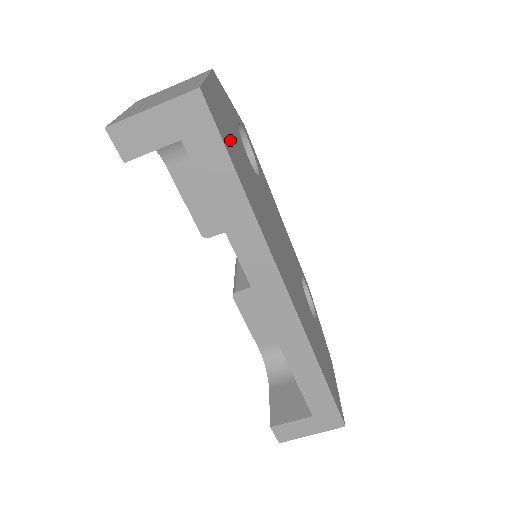
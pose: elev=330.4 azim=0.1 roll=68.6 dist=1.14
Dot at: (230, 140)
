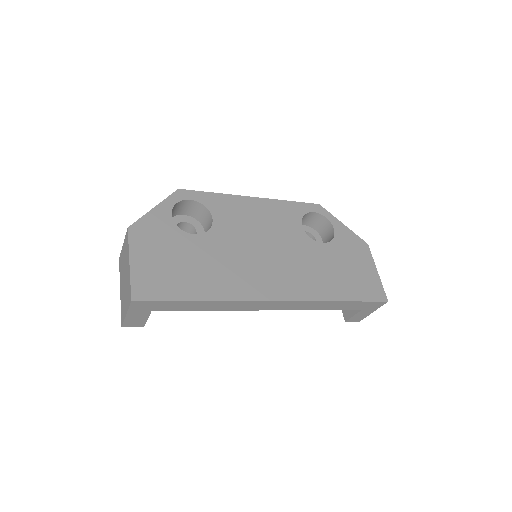
Dot at: (171, 276)
